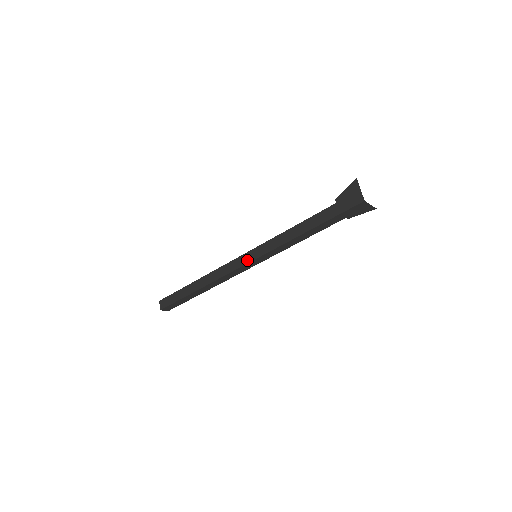
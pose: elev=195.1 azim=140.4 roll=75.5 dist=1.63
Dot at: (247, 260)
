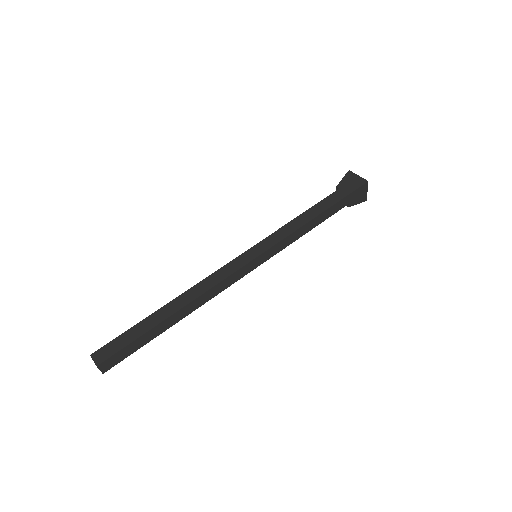
Dot at: (250, 257)
